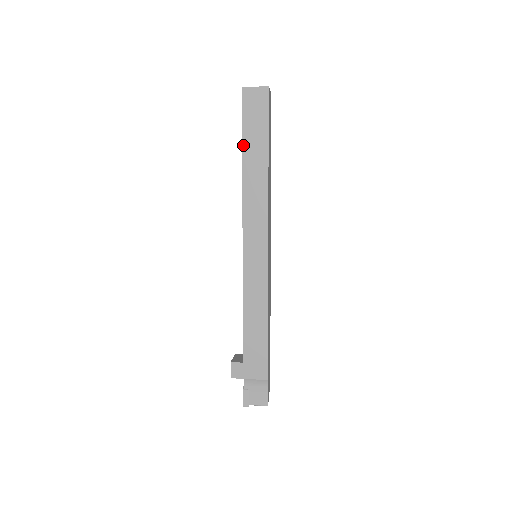
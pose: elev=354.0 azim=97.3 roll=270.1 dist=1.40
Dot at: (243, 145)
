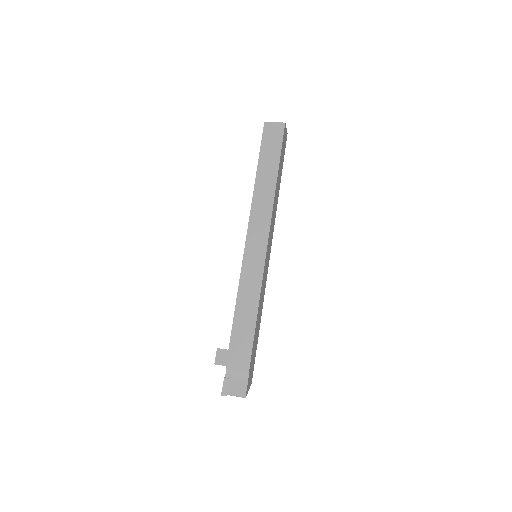
Dot at: (258, 163)
